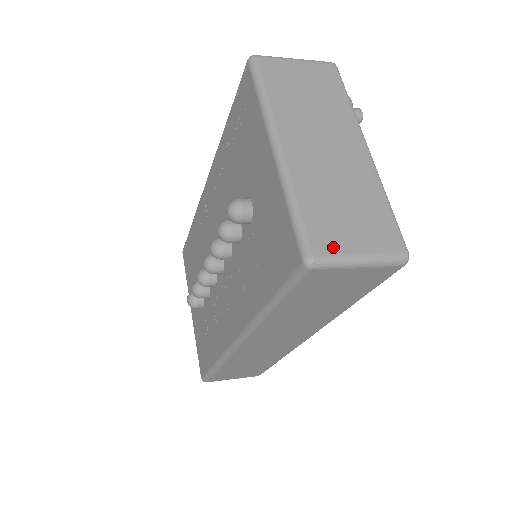
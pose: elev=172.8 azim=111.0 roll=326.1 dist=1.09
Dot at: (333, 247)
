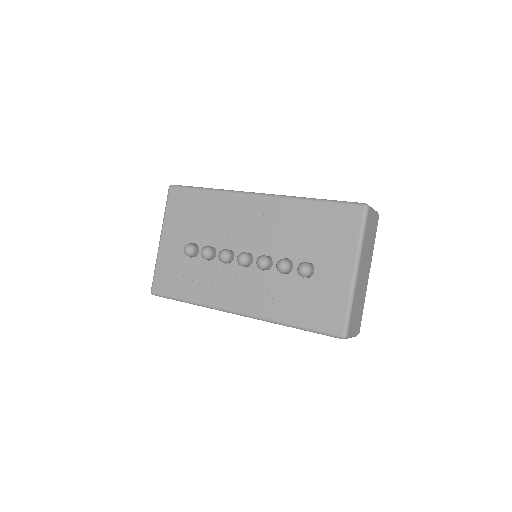
Dot at: (351, 331)
